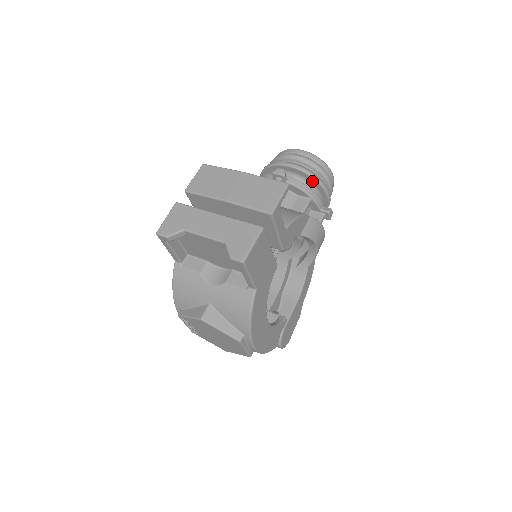
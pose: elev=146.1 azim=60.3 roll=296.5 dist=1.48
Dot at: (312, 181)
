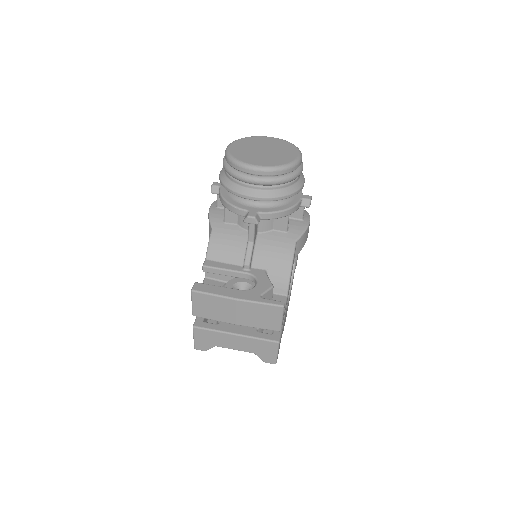
Dot at: occluded
